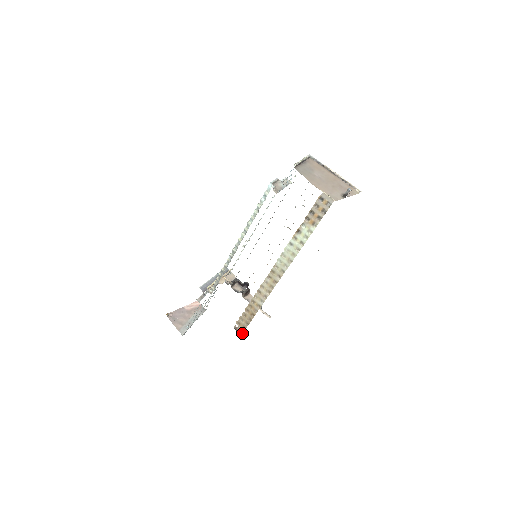
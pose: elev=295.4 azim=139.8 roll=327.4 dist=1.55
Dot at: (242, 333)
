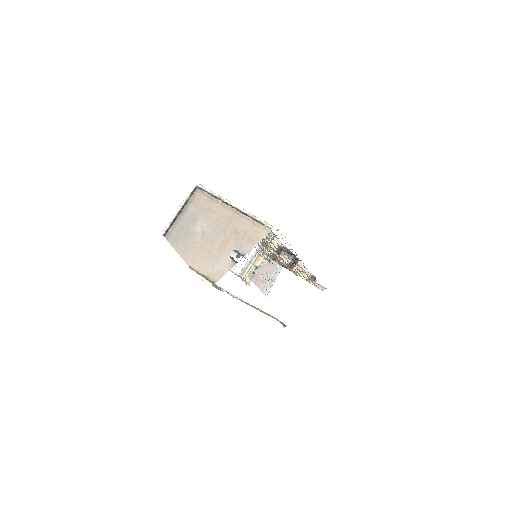
Dot at: (286, 325)
